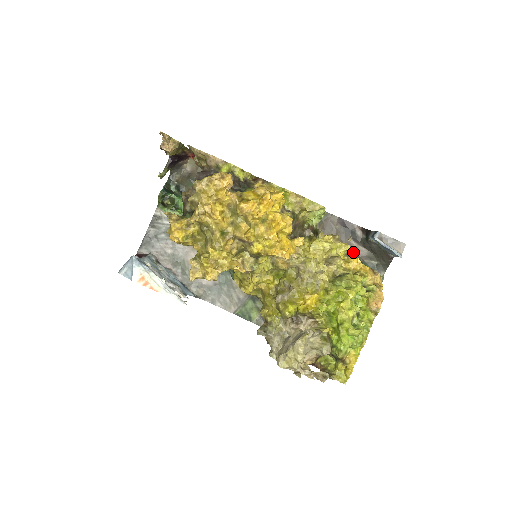
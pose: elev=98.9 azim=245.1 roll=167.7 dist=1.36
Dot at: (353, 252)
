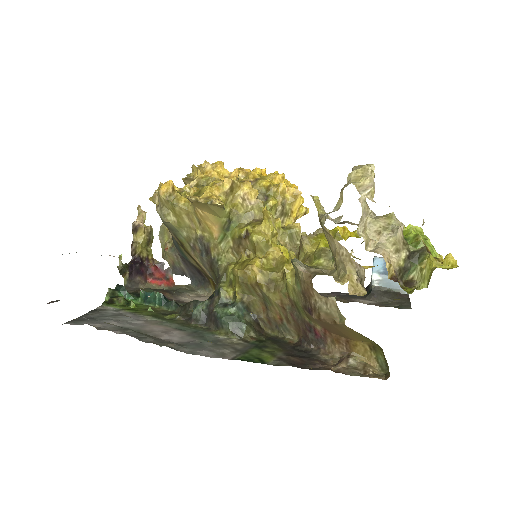
Dot at: occluded
